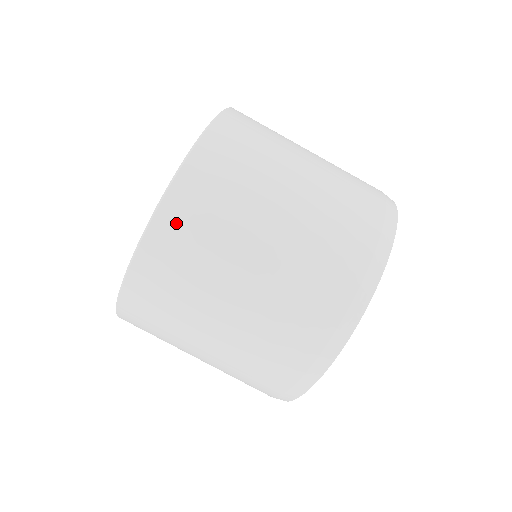
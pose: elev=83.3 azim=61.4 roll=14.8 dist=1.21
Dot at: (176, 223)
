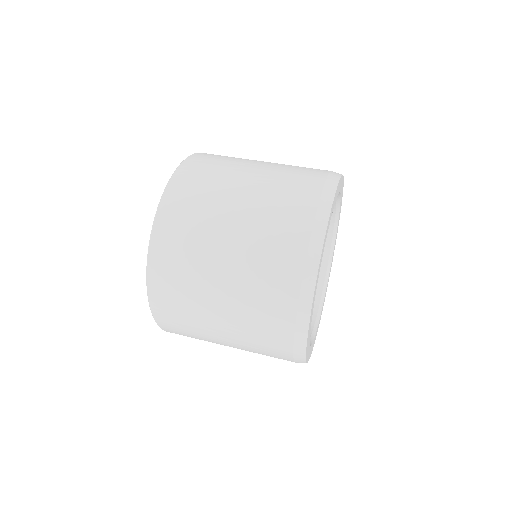
Dot at: (202, 158)
